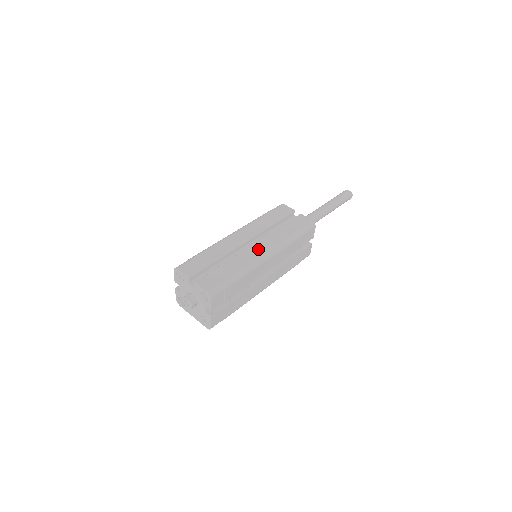
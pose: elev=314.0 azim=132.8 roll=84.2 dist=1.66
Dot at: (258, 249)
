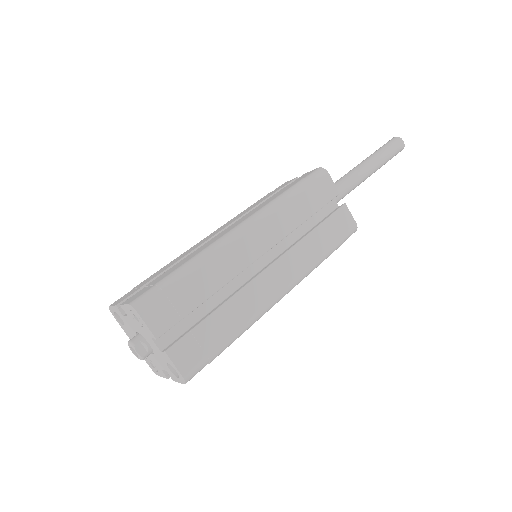
Dot at: (274, 281)
